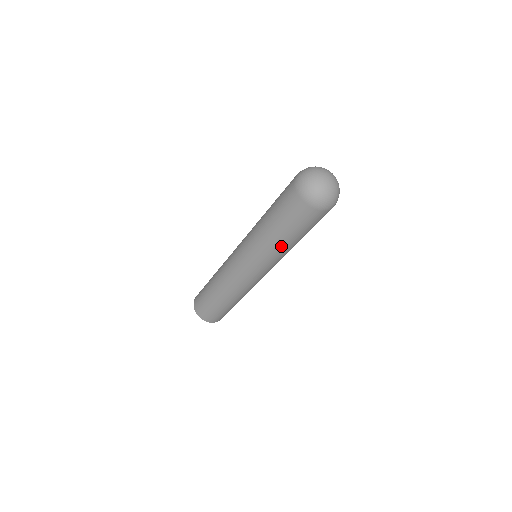
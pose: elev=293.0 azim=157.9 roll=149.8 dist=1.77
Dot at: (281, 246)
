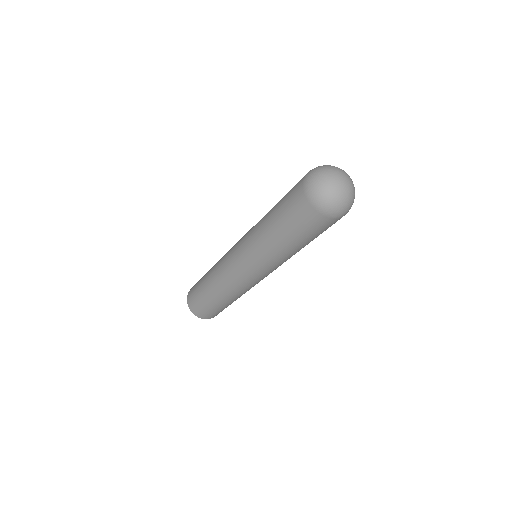
Dot at: (298, 251)
